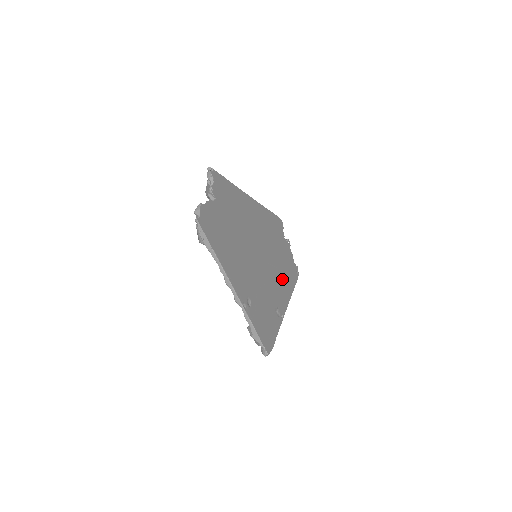
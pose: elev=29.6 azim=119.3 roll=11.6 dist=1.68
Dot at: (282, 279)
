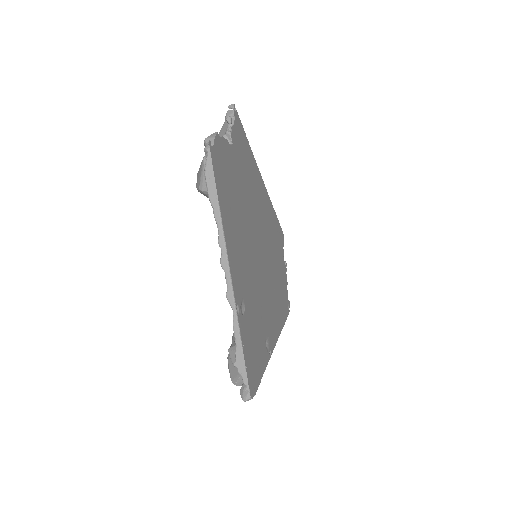
Dot at: (276, 304)
